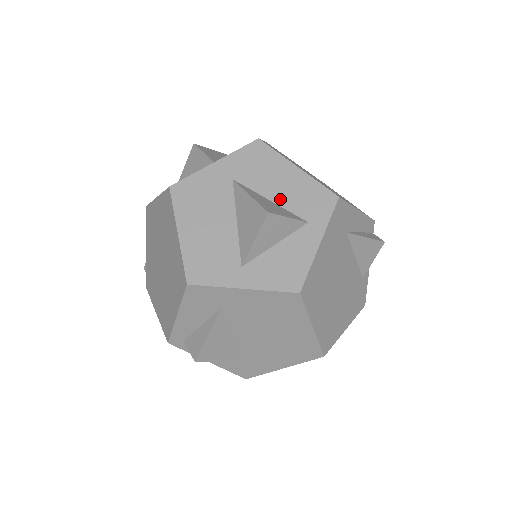
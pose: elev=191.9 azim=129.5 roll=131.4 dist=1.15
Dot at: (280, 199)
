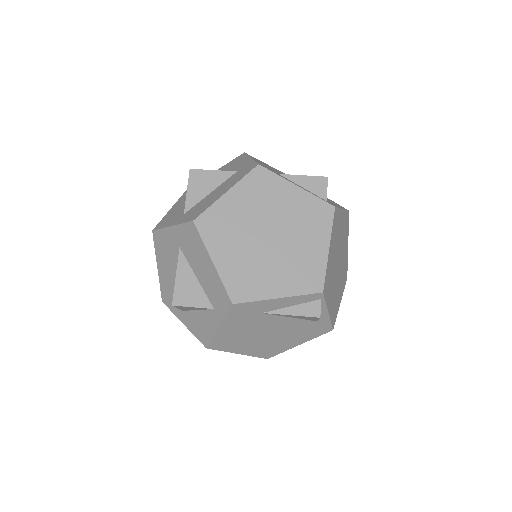
Dot at: (201, 281)
